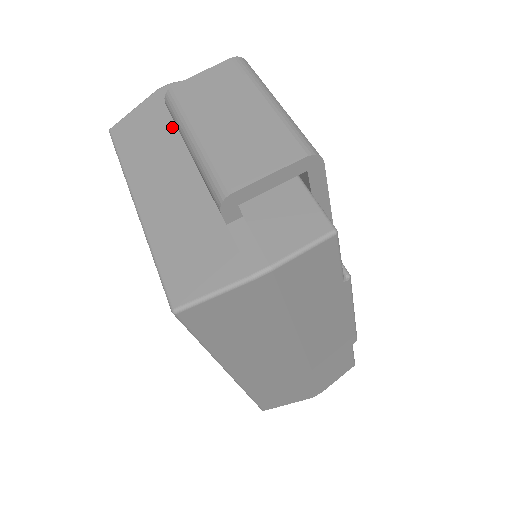
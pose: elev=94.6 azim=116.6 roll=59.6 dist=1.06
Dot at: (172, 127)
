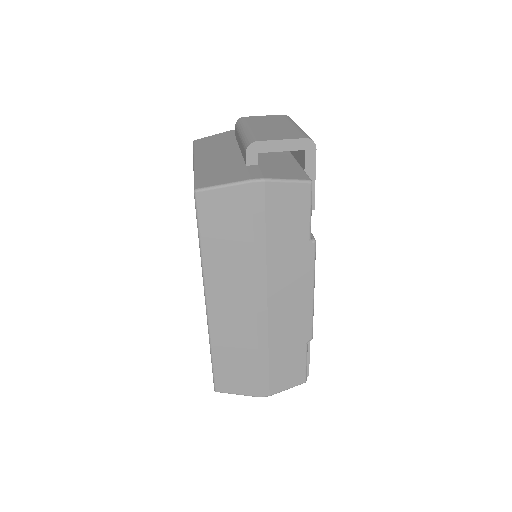
Dot at: (234, 140)
